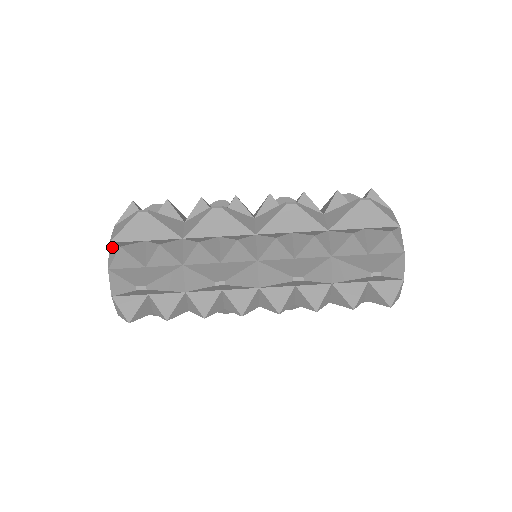
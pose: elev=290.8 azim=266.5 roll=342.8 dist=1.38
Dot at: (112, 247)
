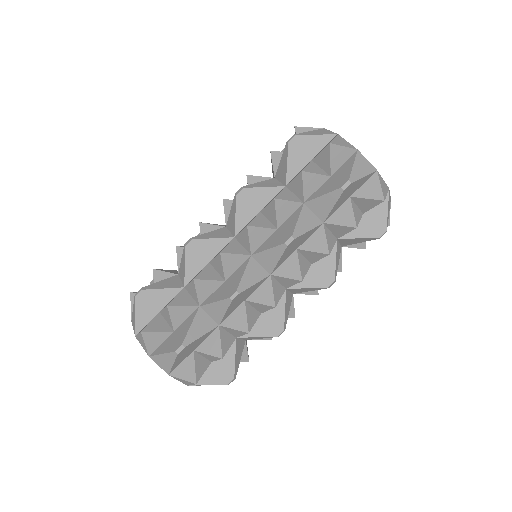
Dot at: (179, 380)
